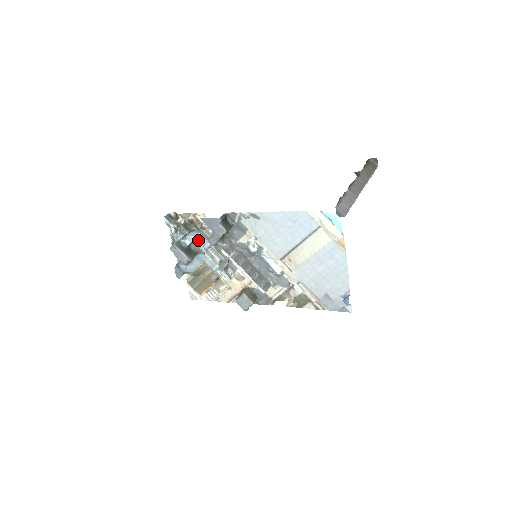
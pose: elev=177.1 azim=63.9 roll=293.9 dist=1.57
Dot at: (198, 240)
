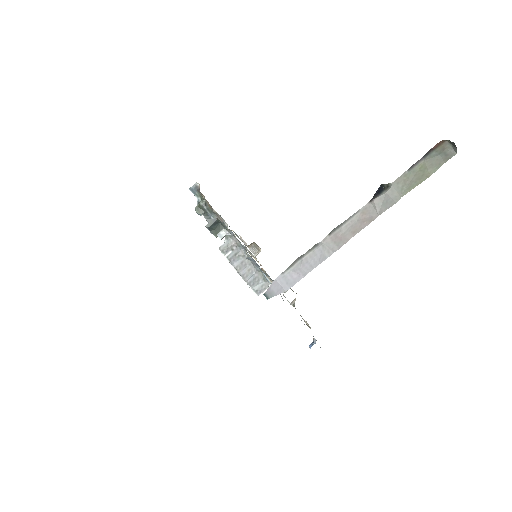
Dot at: occluded
